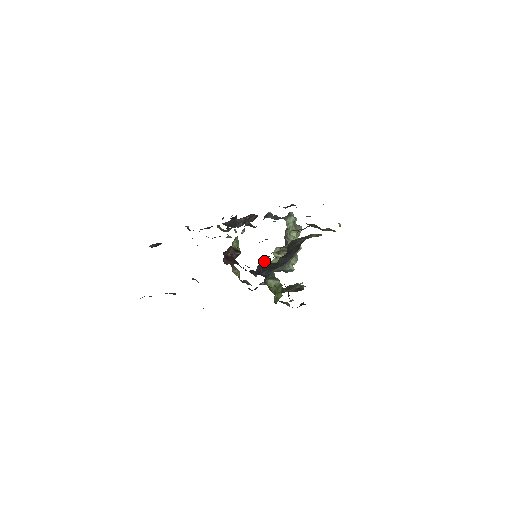
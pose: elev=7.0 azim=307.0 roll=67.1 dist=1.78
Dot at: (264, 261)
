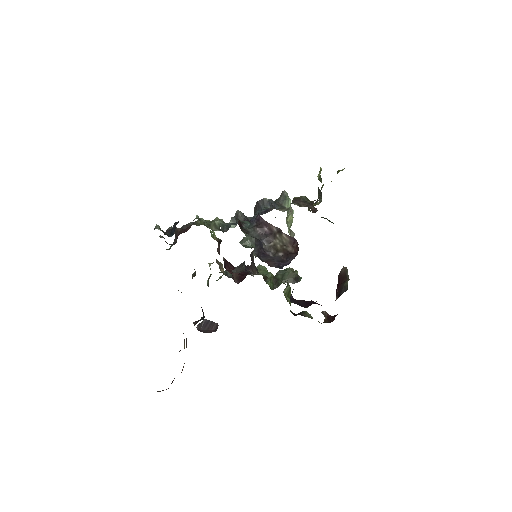
Dot at: (246, 245)
